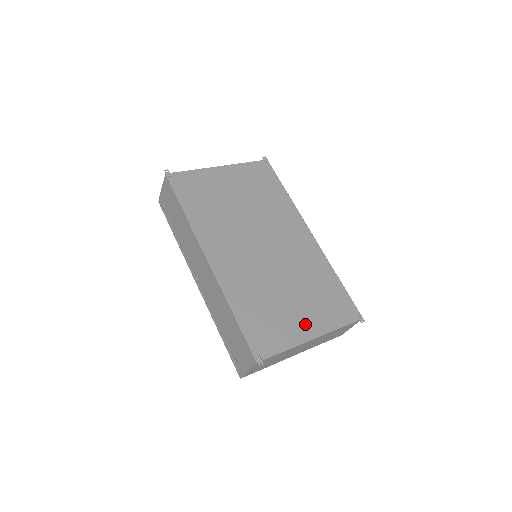
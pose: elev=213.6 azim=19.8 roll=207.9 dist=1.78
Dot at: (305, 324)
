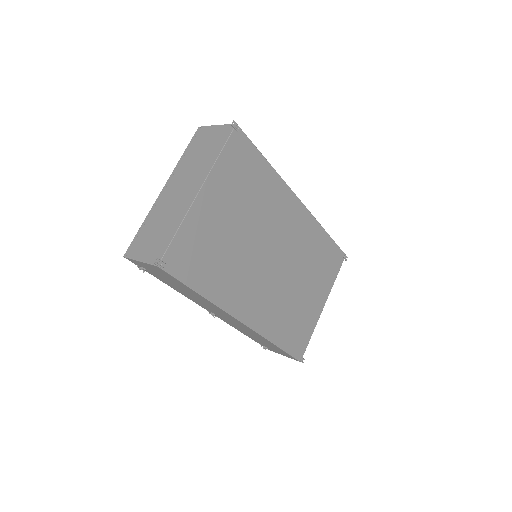
Dot at: (317, 302)
